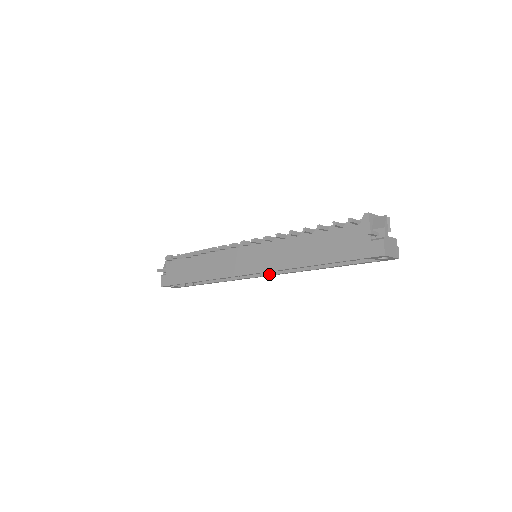
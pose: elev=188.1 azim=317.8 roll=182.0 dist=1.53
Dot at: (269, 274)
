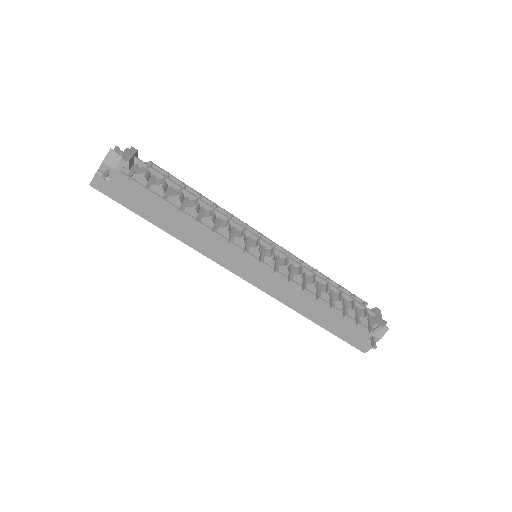
Dot at: occluded
